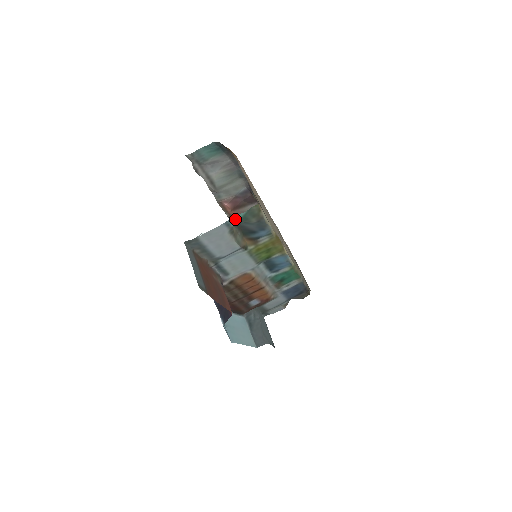
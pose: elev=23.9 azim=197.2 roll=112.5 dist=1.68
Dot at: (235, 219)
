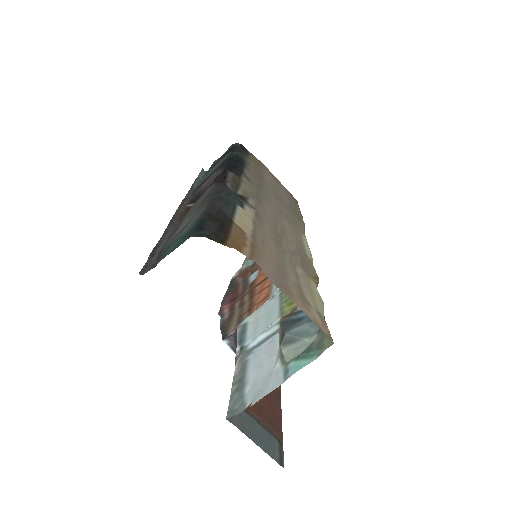
Dot at: (297, 366)
